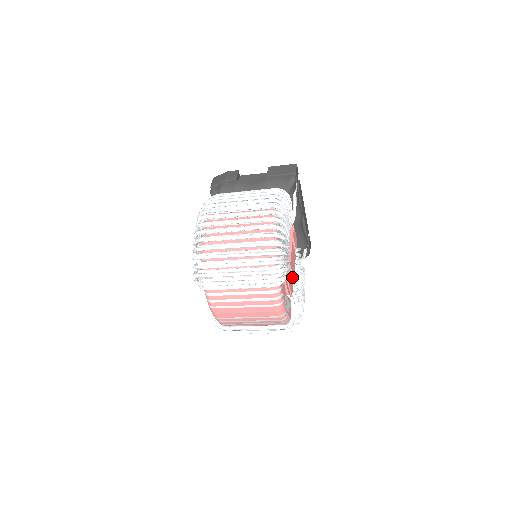
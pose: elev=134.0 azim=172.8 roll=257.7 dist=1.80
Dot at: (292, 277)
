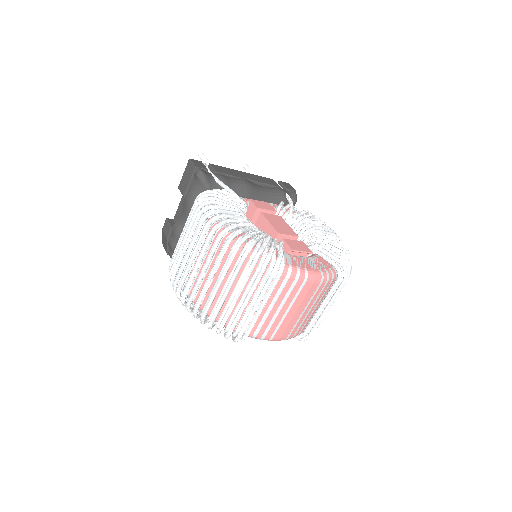
Dot at: (295, 237)
